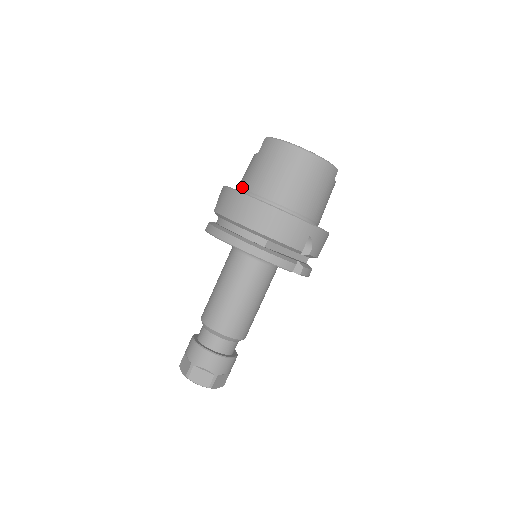
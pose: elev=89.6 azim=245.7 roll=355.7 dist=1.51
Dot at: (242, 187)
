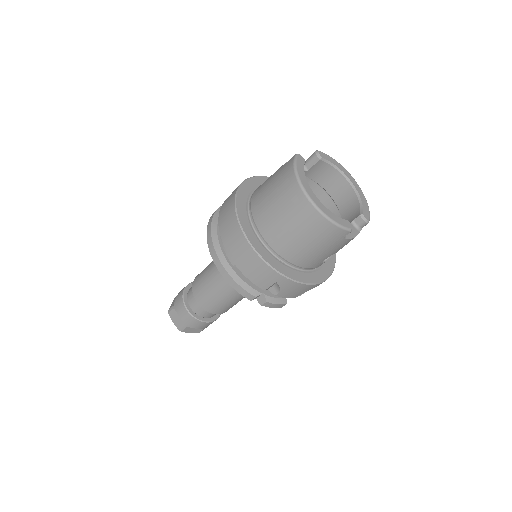
Dot at: (254, 193)
